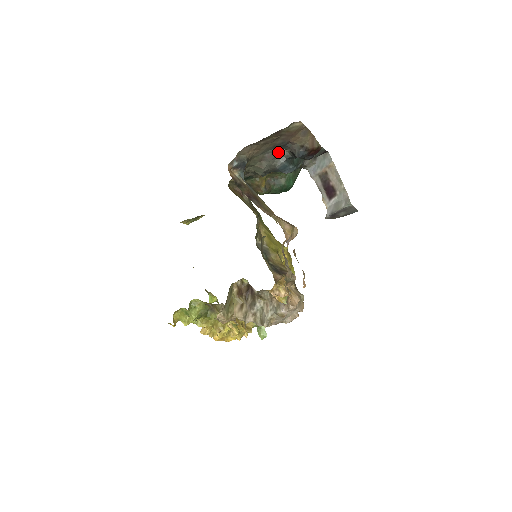
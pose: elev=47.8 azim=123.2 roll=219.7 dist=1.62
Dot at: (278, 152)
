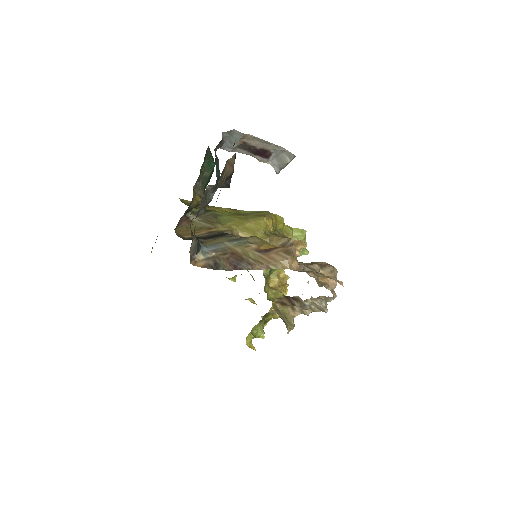
Dot at: (204, 195)
